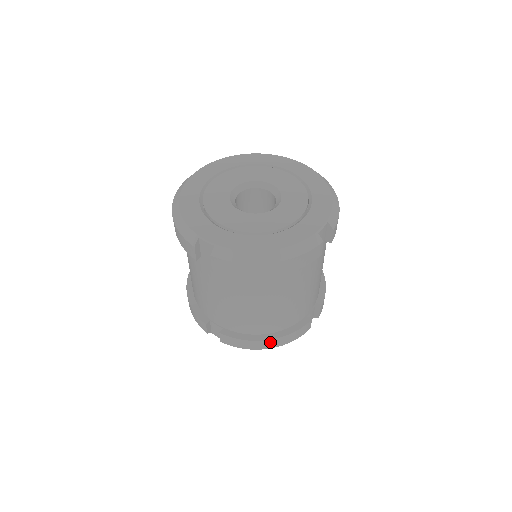
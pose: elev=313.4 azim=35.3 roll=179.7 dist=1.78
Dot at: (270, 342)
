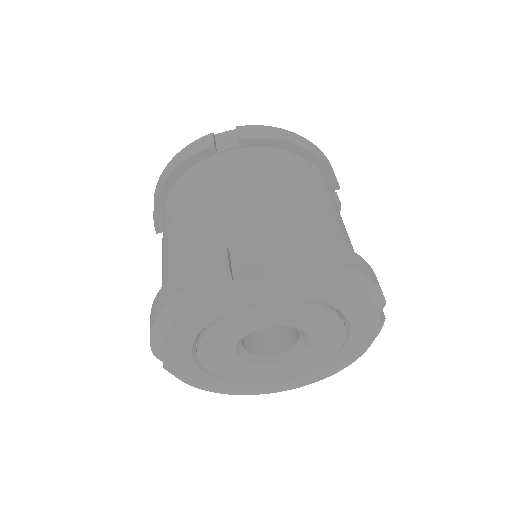
Dot at: occluded
